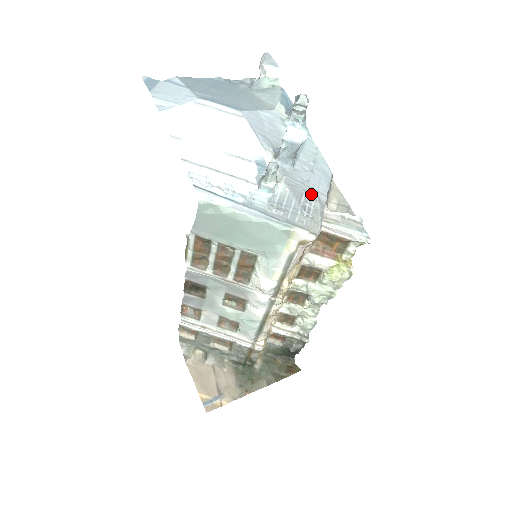
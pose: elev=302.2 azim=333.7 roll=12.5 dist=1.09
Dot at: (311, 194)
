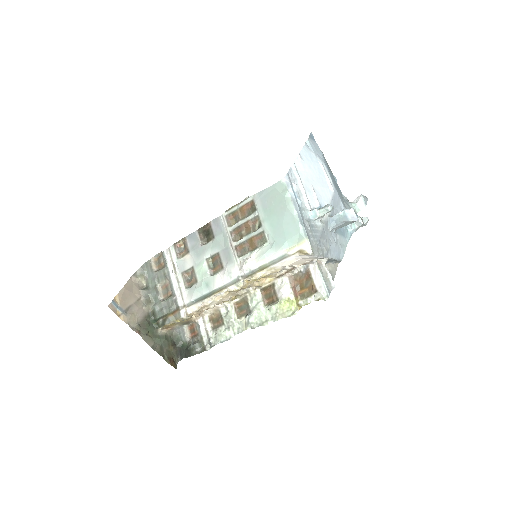
Dot at: (327, 246)
